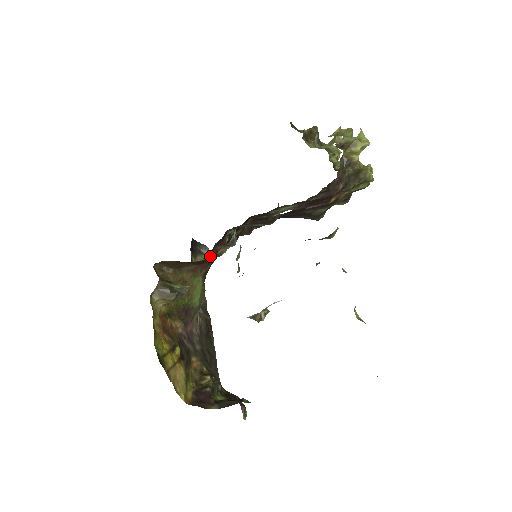
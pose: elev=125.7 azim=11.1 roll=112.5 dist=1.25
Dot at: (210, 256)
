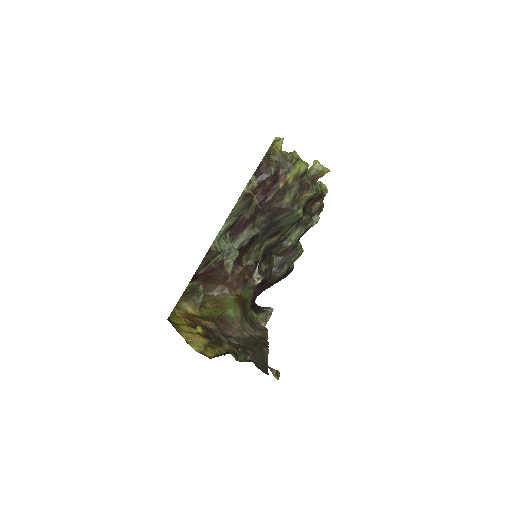
Dot at: (215, 264)
